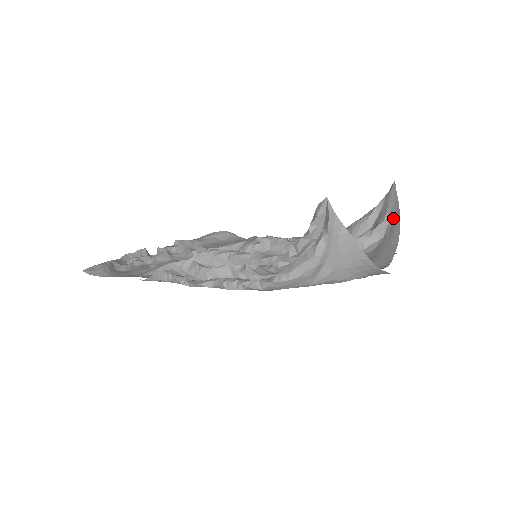
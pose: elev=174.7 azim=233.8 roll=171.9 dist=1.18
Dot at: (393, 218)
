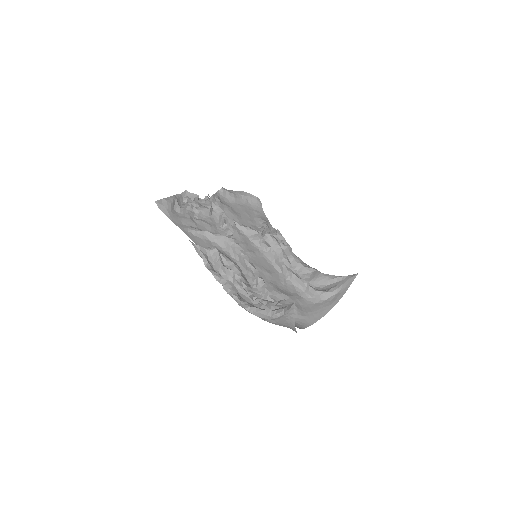
Dot at: (338, 295)
